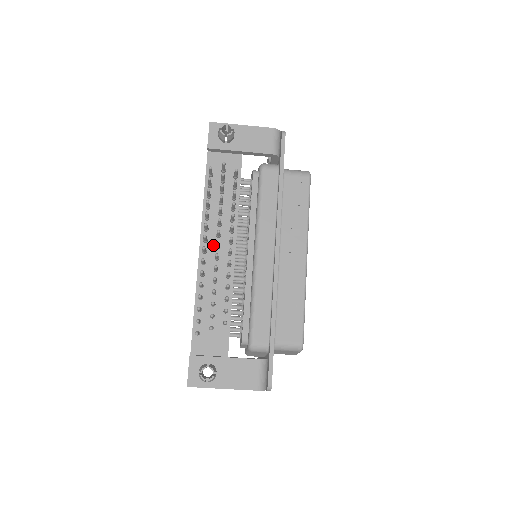
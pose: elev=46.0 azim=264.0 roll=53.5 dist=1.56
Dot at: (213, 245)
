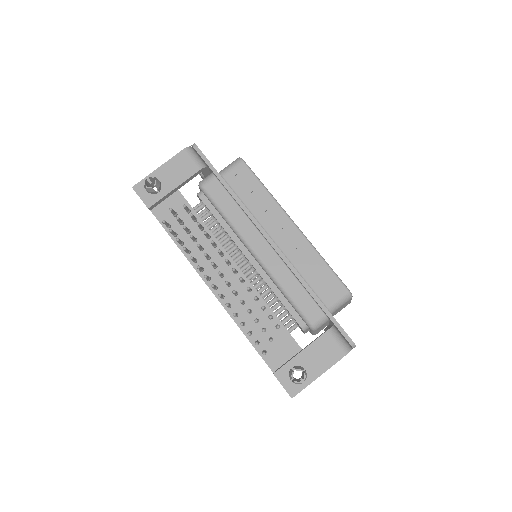
Dot at: (217, 277)
